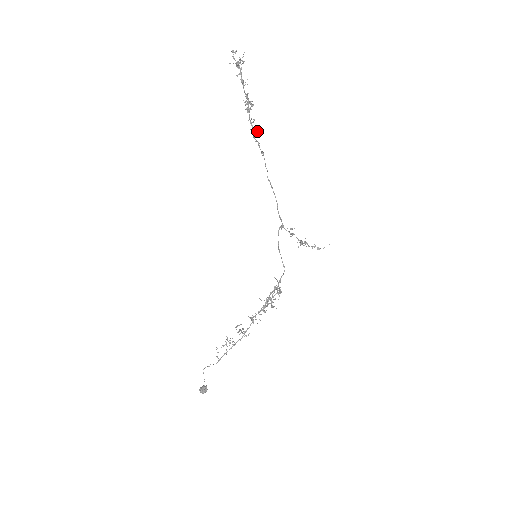
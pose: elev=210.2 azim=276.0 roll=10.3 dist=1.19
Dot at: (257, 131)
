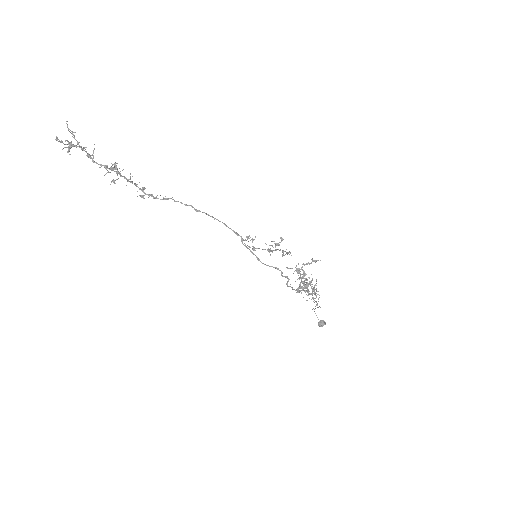
Dot at: (139, 189)
